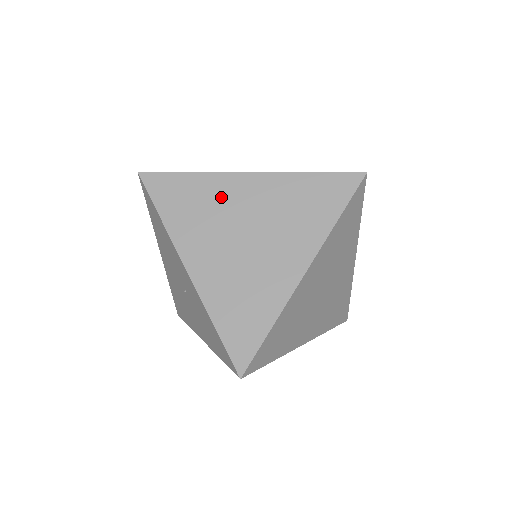
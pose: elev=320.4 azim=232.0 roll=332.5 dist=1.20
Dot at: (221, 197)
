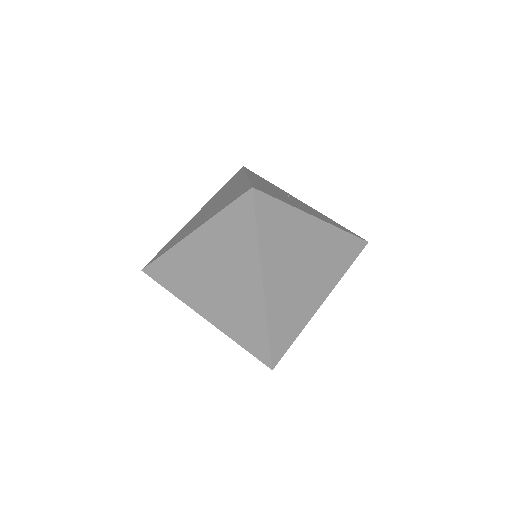
Dot at: (188, 261)
